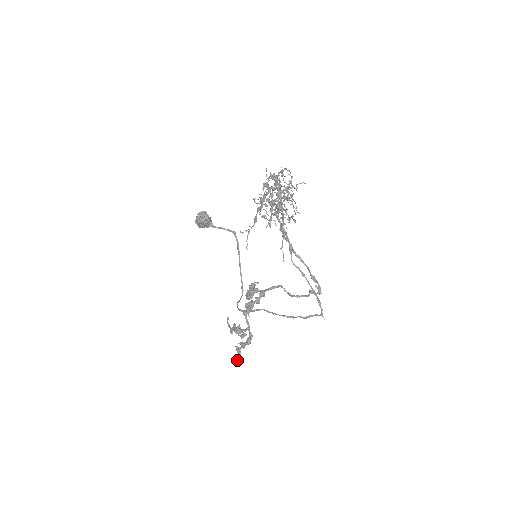
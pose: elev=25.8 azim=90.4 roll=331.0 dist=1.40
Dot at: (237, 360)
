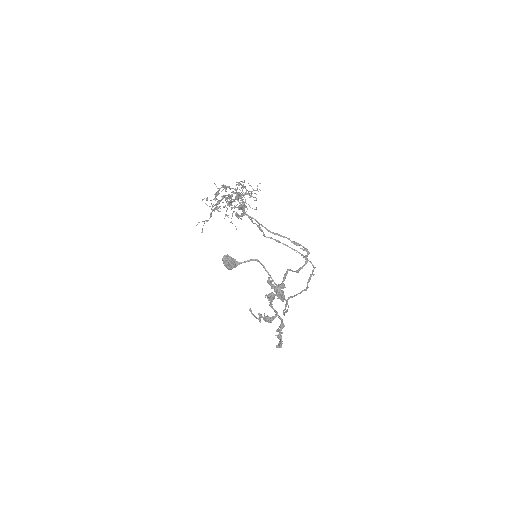
Dot at: (279, 345)
